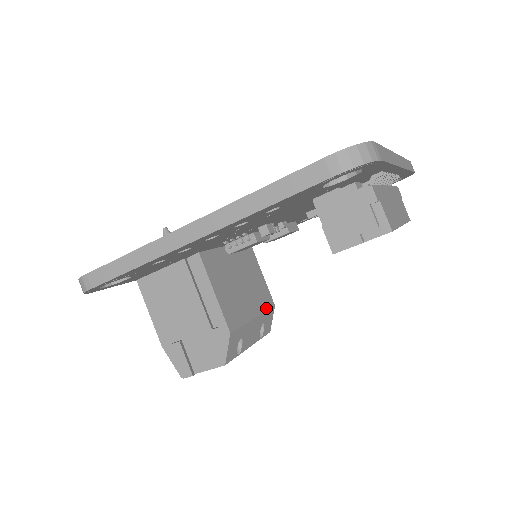
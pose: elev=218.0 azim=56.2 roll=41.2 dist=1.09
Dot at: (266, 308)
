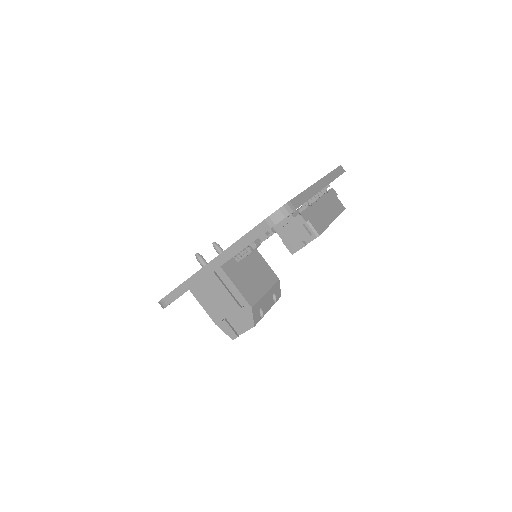
Dot at: (273, 283)
